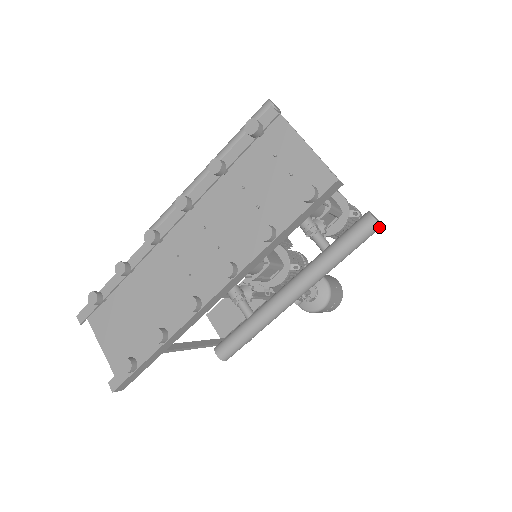
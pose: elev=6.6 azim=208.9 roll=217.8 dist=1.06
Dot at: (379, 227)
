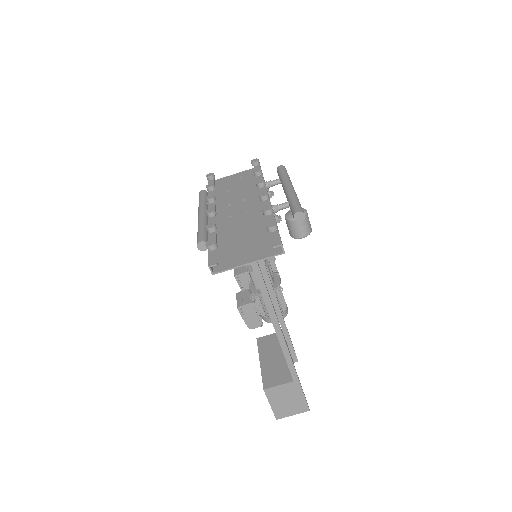
Dot at: (285, 168)
